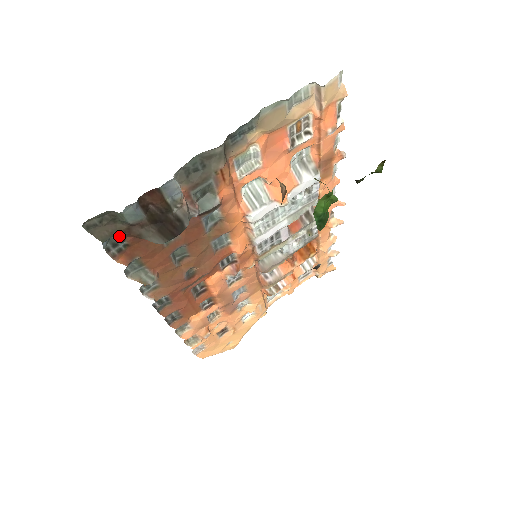
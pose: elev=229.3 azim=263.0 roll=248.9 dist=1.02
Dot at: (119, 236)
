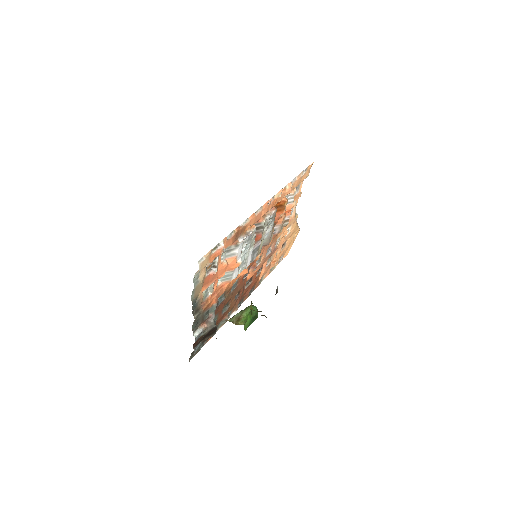
Dot at: (201, 344)
